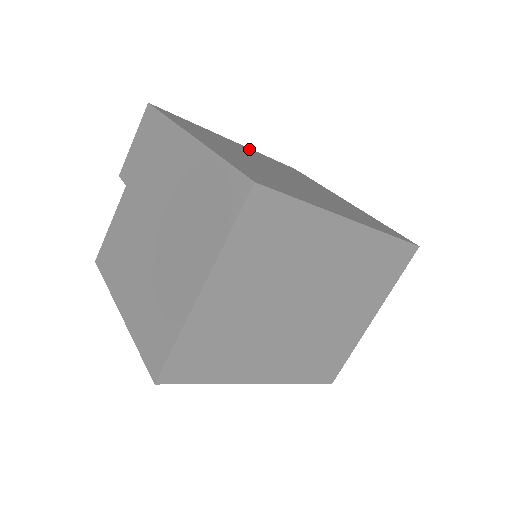
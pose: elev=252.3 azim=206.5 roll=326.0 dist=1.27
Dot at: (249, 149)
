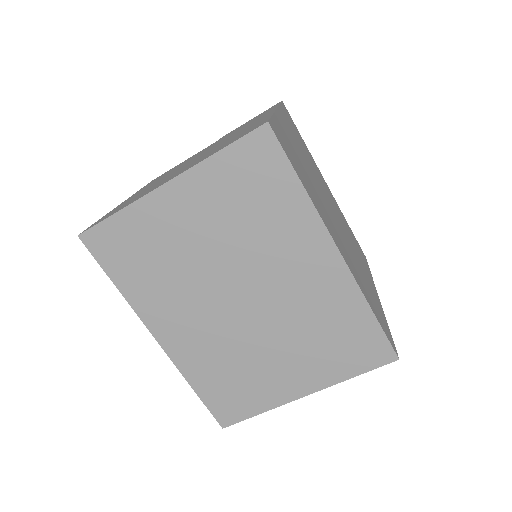
Dot at: (334, 200)
